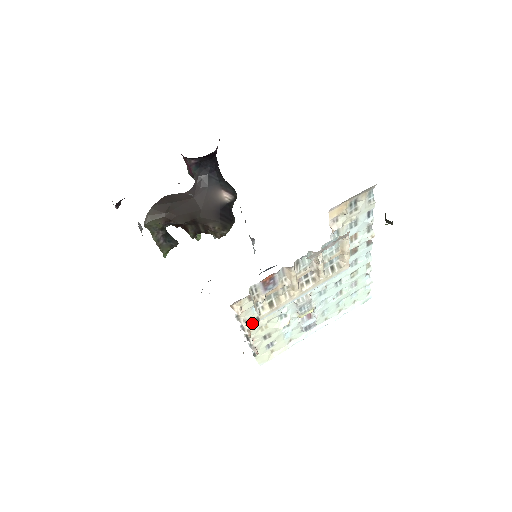
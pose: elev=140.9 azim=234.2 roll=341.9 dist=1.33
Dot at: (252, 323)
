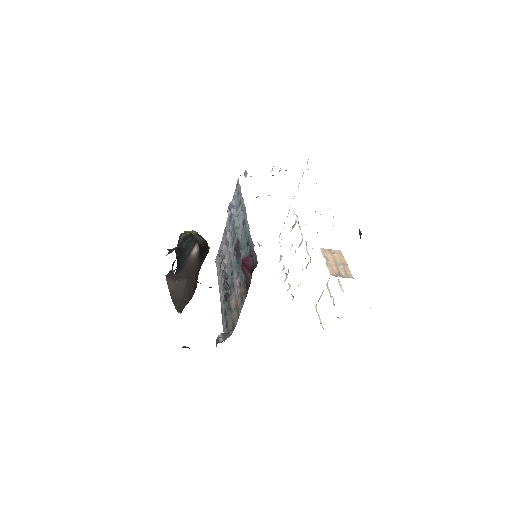
Dot at: occluded
